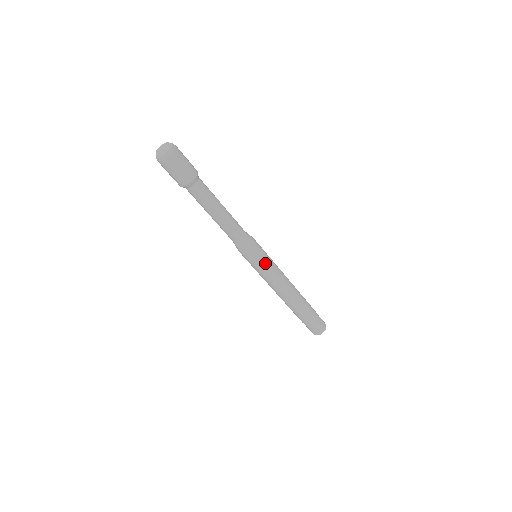
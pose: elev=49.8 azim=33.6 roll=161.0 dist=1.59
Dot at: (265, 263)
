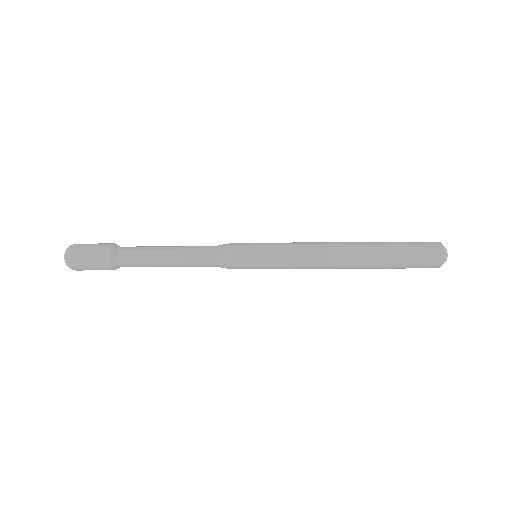
Dot at: (266, 264)
